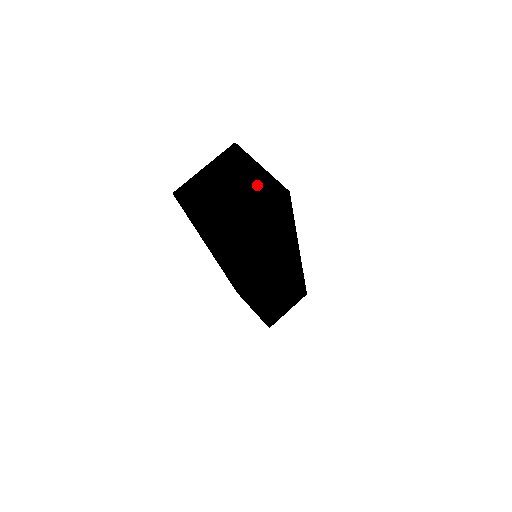
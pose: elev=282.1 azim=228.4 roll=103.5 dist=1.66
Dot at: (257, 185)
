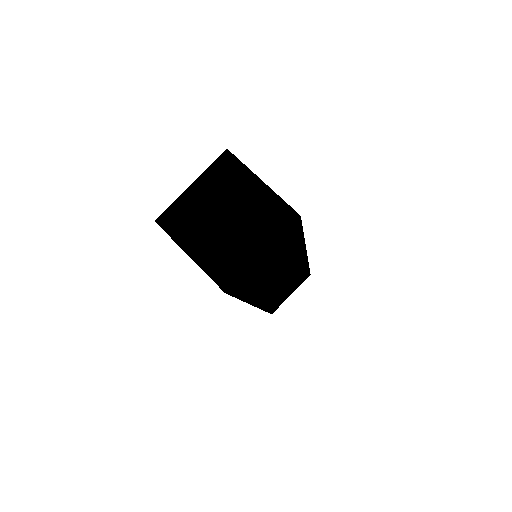
Dot at: (259, 208)
